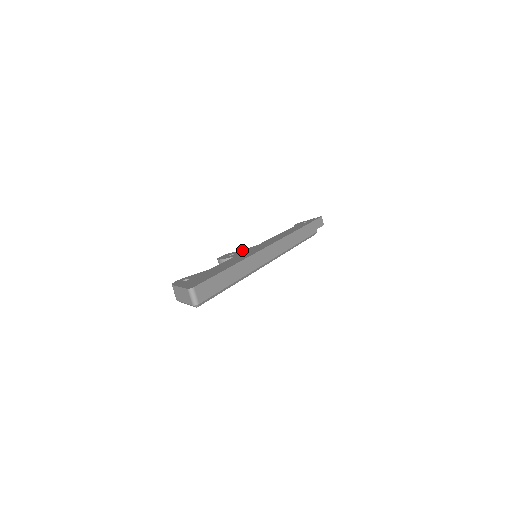
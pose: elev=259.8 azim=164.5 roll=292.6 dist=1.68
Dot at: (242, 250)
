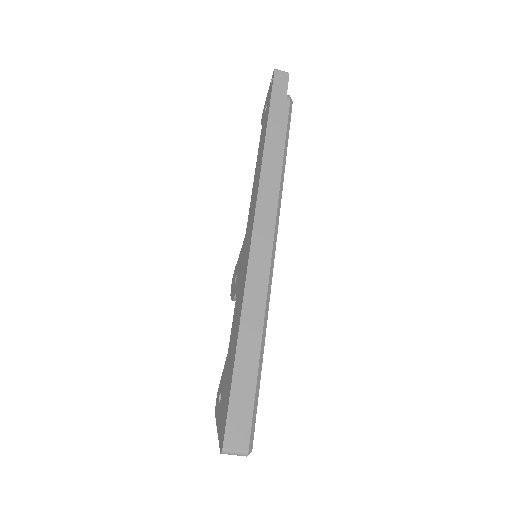
Dot at: (239, 259)
